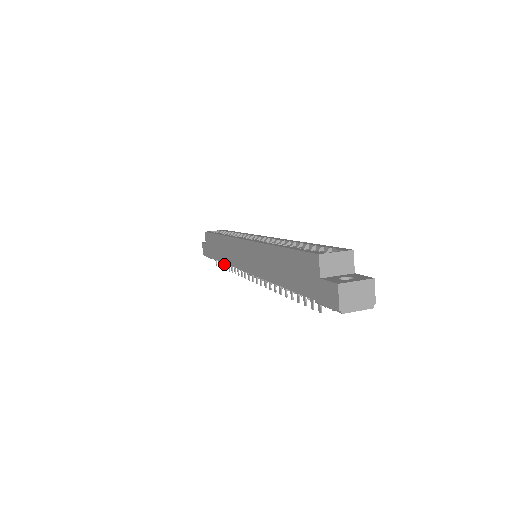
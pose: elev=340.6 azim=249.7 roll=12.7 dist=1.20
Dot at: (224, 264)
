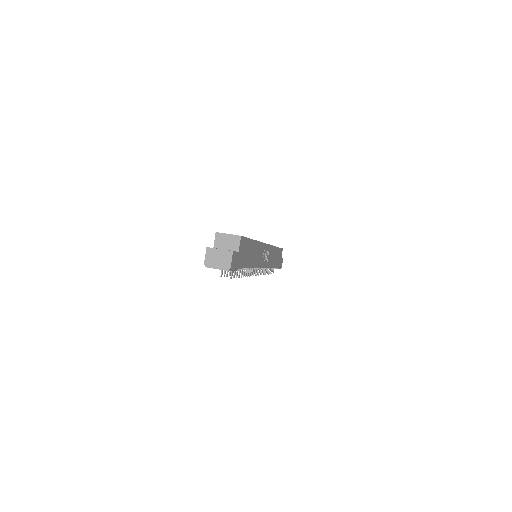
Dot at: occluded
